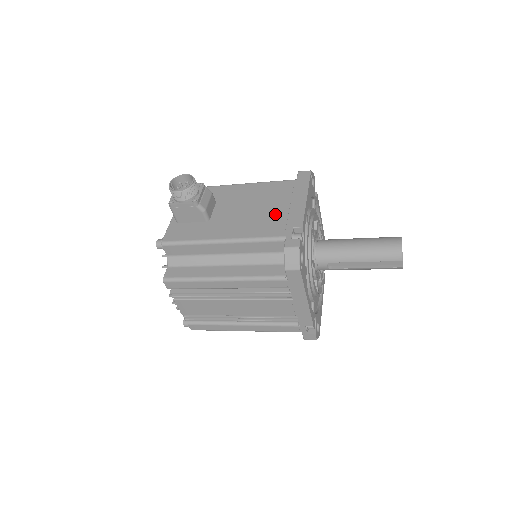
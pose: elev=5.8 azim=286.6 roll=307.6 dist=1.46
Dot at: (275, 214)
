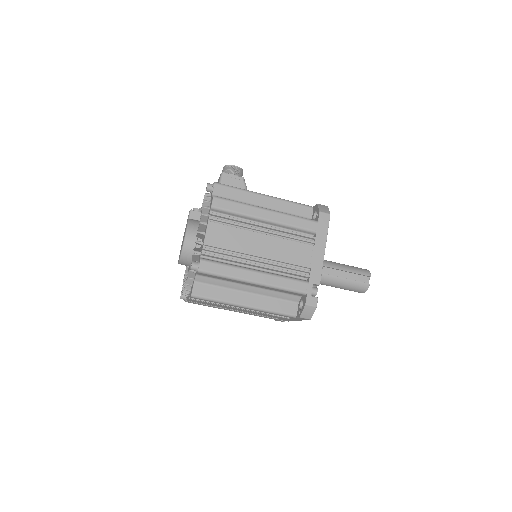
Dot at: occluded
